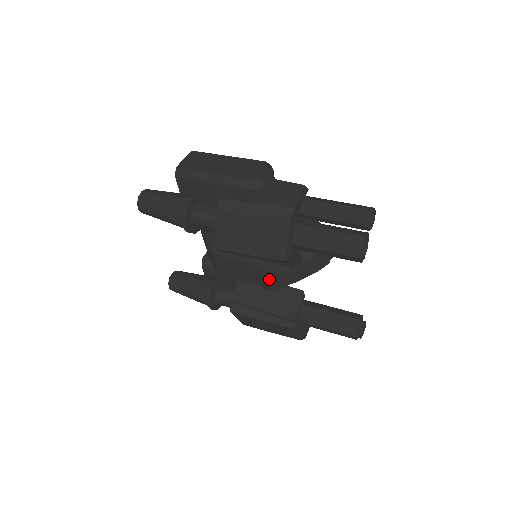
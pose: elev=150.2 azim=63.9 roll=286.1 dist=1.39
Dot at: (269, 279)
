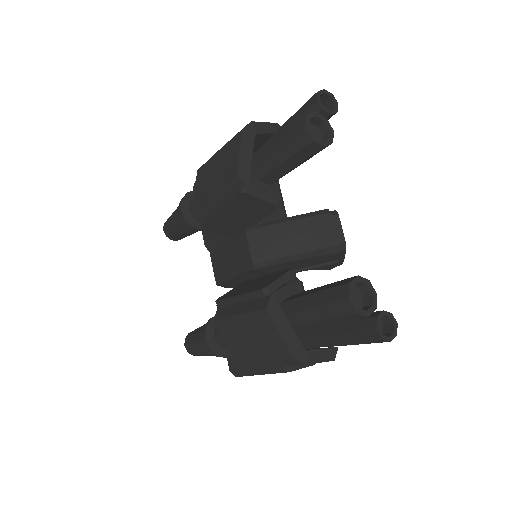
Dot at: (246, 246)
